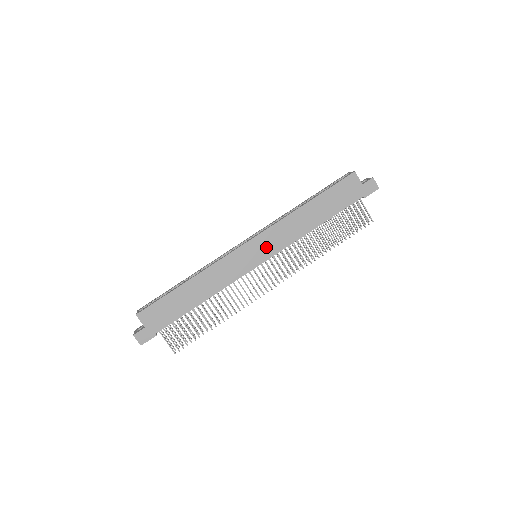
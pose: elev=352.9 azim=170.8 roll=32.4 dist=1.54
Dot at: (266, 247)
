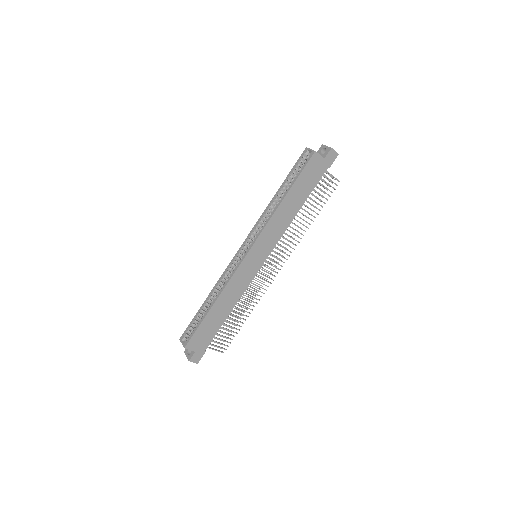
Dot at: (263, 249)
